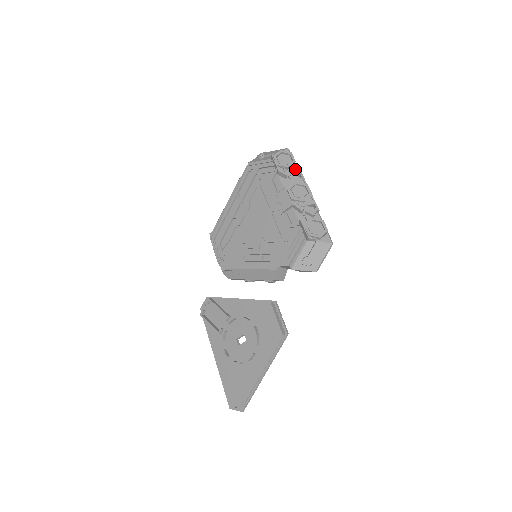
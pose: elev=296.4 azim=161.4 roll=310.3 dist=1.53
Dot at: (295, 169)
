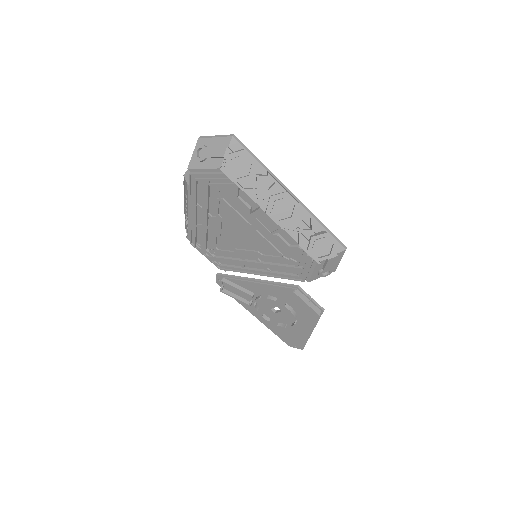
Dot at: (261, 175)
